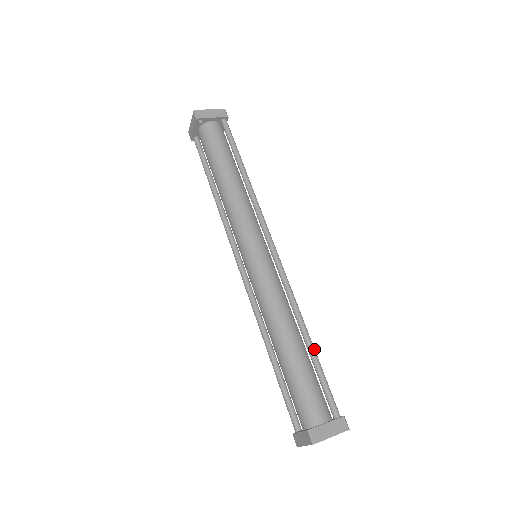
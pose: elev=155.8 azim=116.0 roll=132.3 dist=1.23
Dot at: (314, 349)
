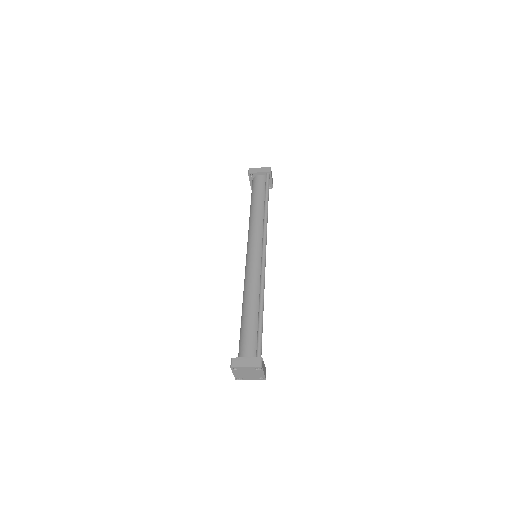
Dot at: (262, 313)
